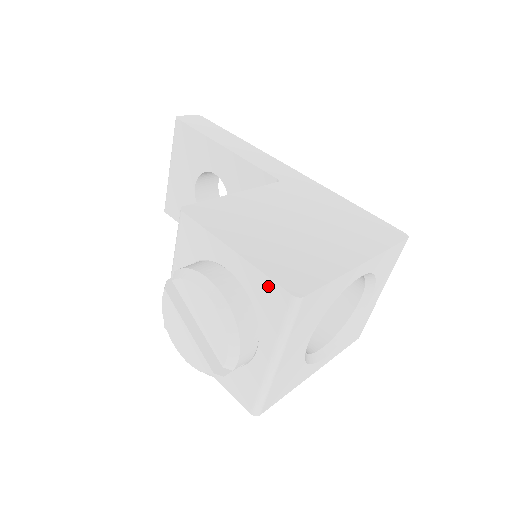
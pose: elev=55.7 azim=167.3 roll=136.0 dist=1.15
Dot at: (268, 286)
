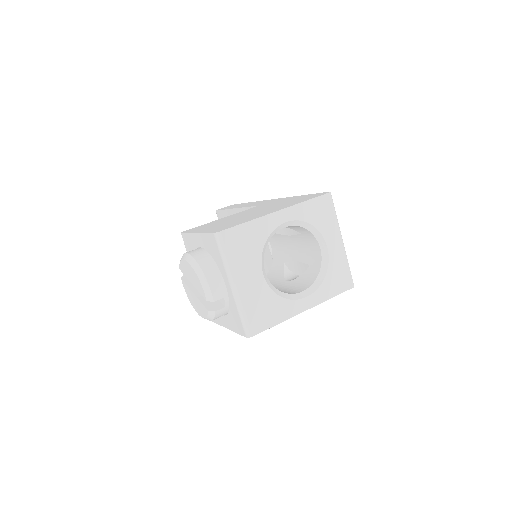
Dot at: (209, 238)
